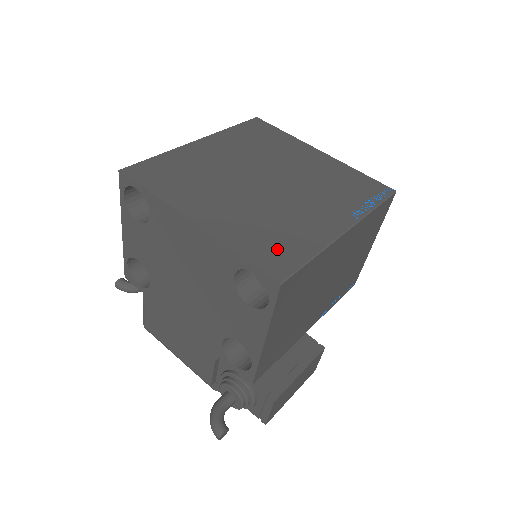
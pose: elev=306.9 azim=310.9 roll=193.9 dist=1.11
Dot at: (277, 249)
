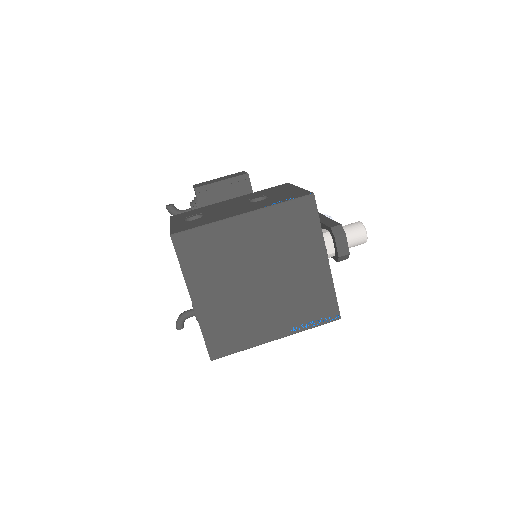
Dot at: (225, 339)
